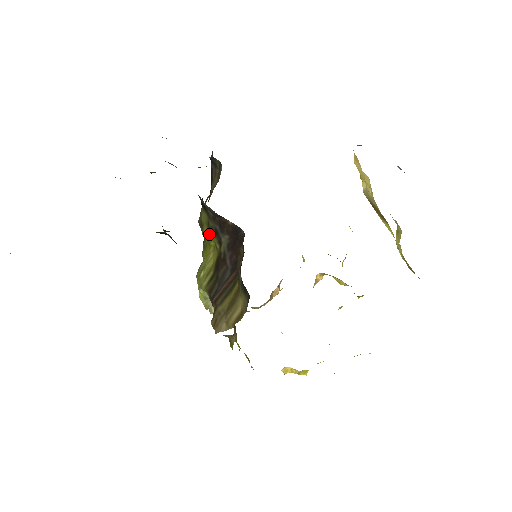
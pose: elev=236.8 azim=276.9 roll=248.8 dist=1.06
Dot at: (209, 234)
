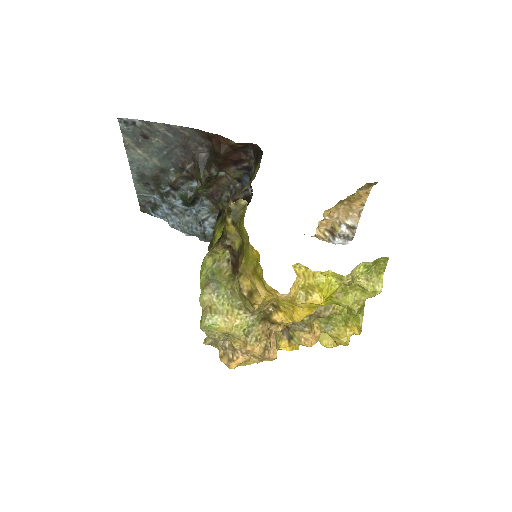
Dot at: (221, 226)
